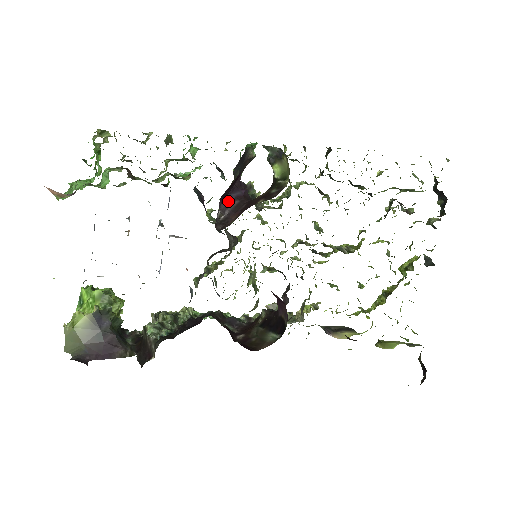
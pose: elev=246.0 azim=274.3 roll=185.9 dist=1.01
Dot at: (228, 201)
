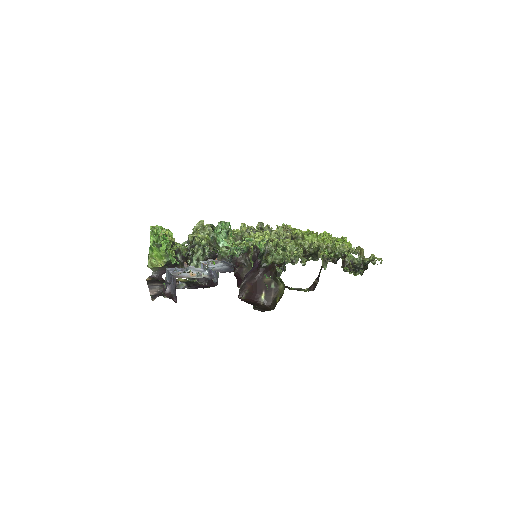
Dot at: (247, 275)
